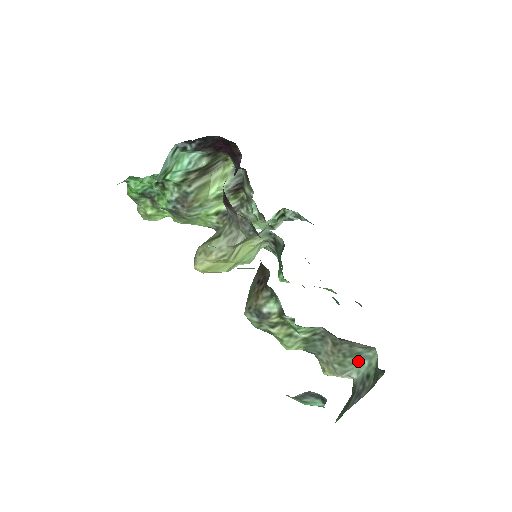
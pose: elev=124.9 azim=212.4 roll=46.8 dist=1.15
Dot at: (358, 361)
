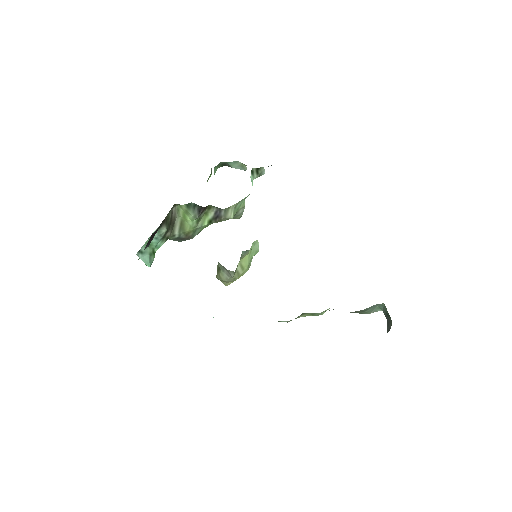
Dot at: (373, 308)
